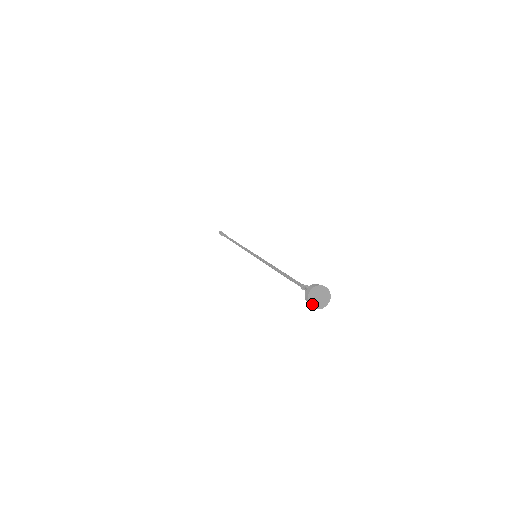
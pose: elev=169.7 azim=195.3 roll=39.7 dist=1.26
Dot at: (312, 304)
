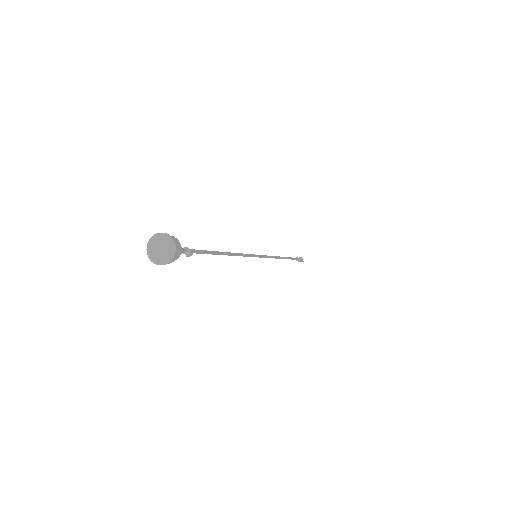
Dot at: (149, 252)
